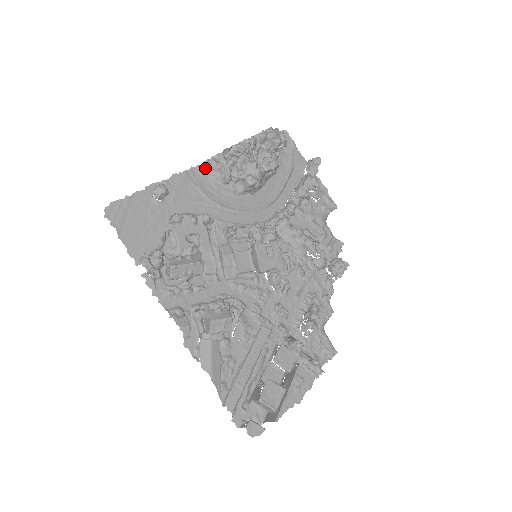
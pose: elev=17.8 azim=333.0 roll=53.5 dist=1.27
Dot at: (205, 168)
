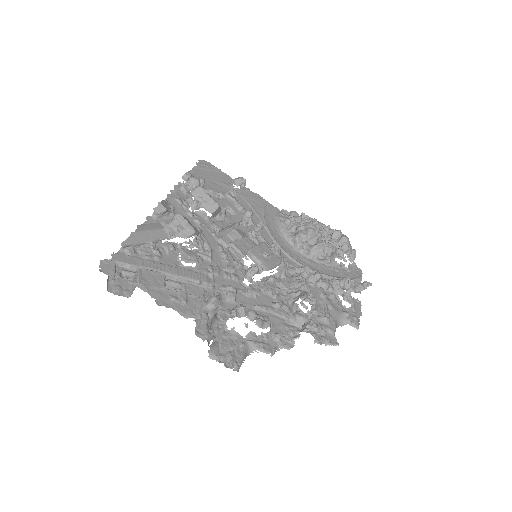
Dot at: (280, 212)
